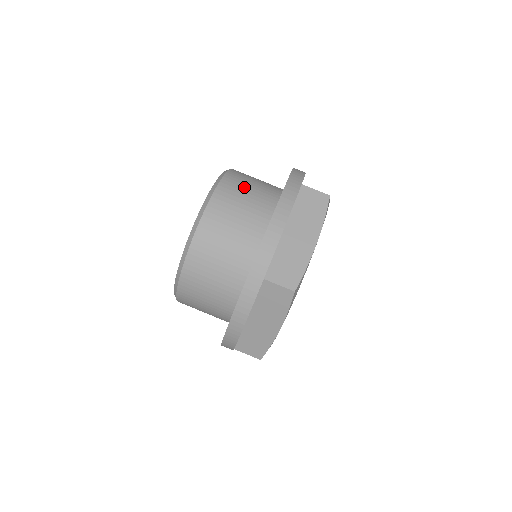
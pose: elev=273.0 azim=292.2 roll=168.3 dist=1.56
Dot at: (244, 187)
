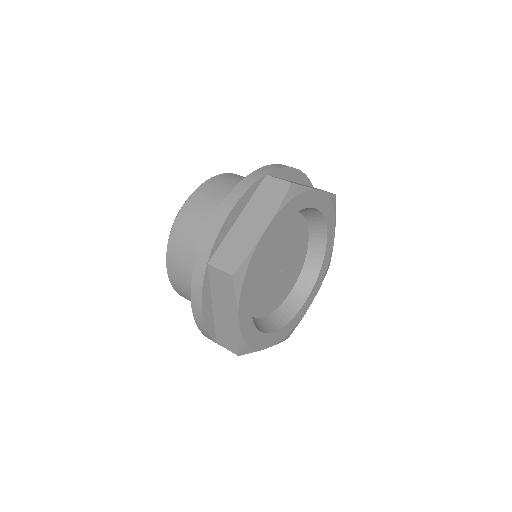
Dot at: occluded
